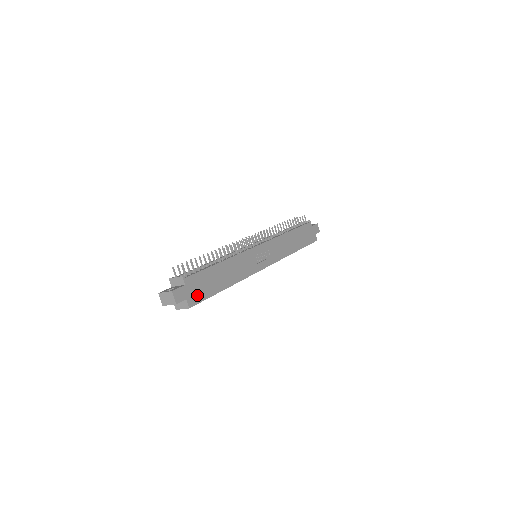
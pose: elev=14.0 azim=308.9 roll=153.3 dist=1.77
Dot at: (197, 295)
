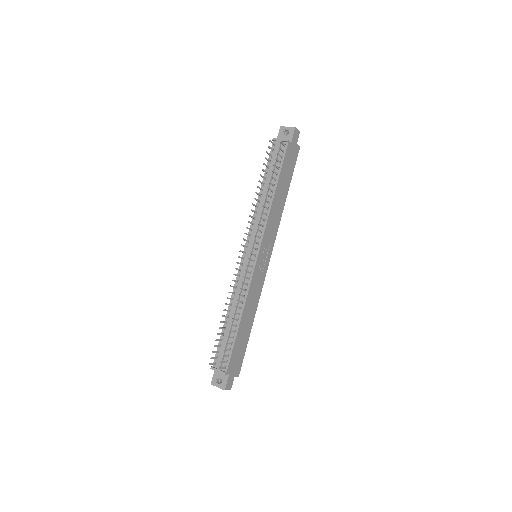
Dot at: (238, 364)
